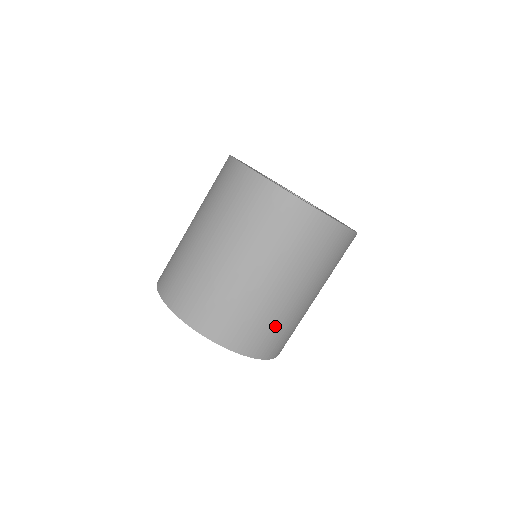
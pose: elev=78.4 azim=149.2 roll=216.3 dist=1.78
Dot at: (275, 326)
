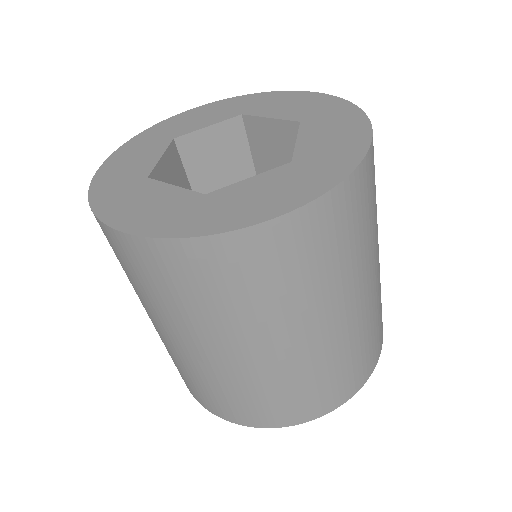
Dot at: (313, 381)
